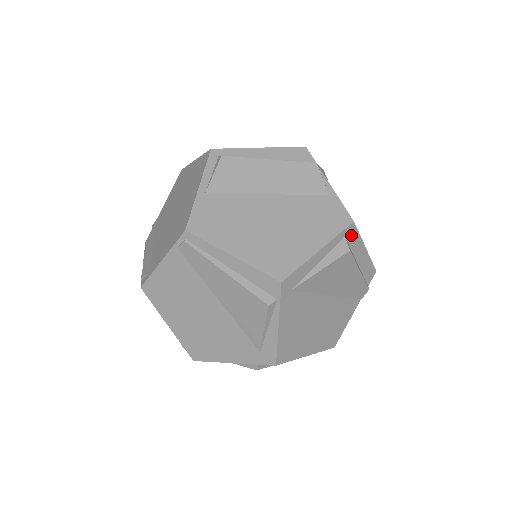
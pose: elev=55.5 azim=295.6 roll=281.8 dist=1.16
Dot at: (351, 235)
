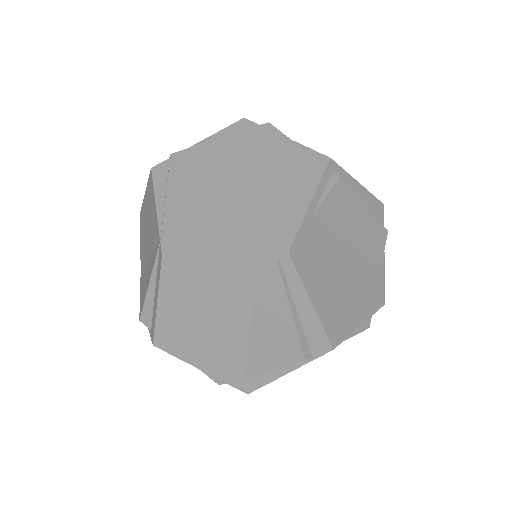
Dot at: occluded
